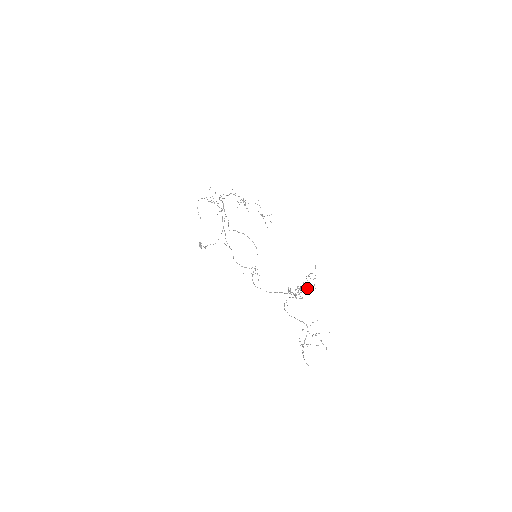
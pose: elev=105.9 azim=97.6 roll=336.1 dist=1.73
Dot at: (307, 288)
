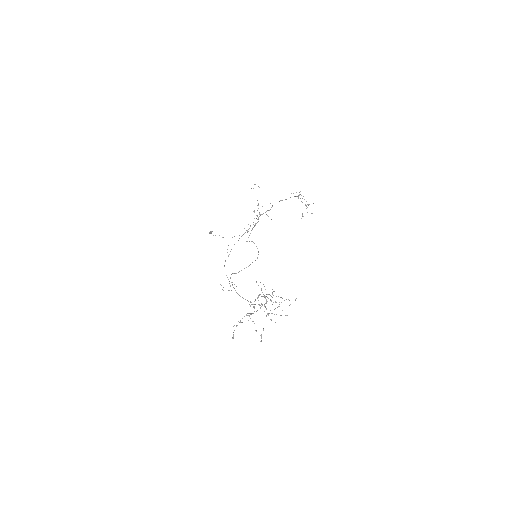
Dot at: (275, 308)
